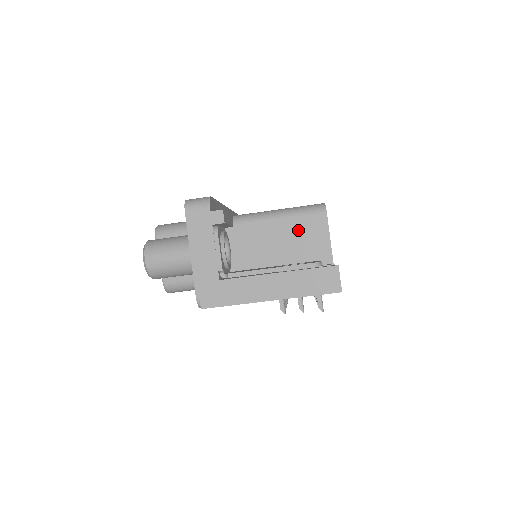
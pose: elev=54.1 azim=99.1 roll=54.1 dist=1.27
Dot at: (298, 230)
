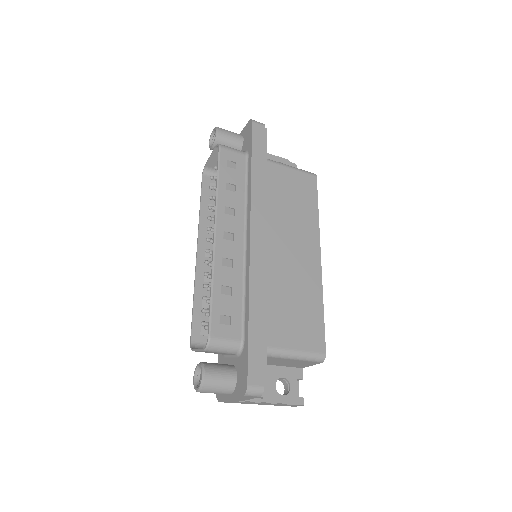
Dot at: (299, 362)
